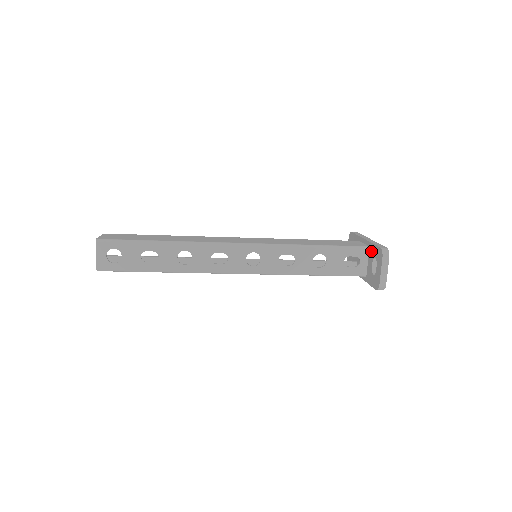
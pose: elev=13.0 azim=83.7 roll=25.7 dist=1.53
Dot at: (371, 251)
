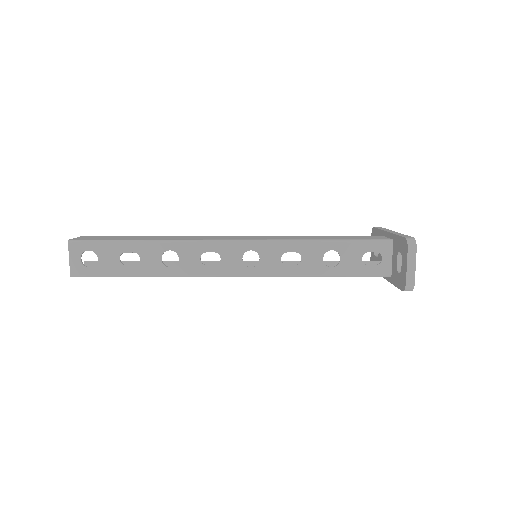
Dot at: (395, 244)
